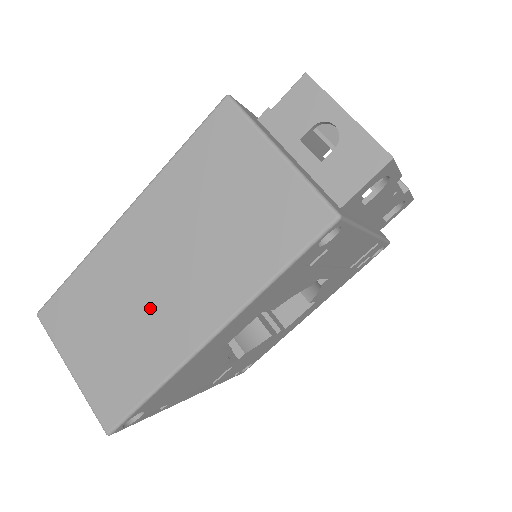
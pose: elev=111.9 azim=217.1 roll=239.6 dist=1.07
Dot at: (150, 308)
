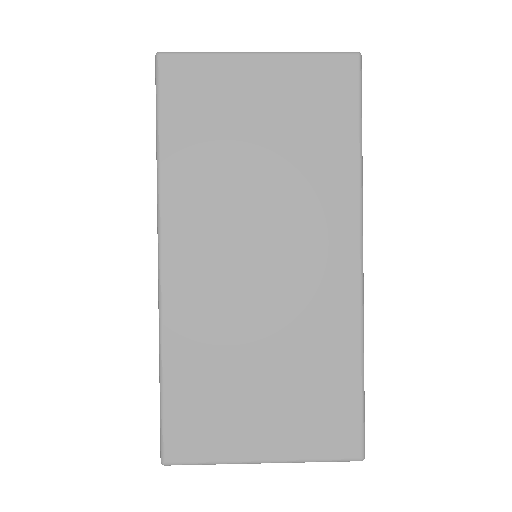
Dot at: occluded
